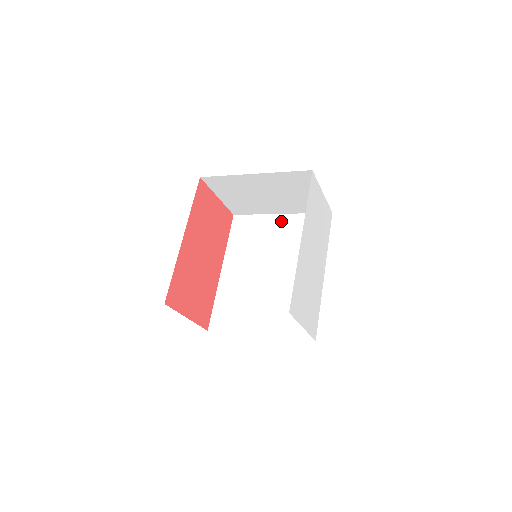
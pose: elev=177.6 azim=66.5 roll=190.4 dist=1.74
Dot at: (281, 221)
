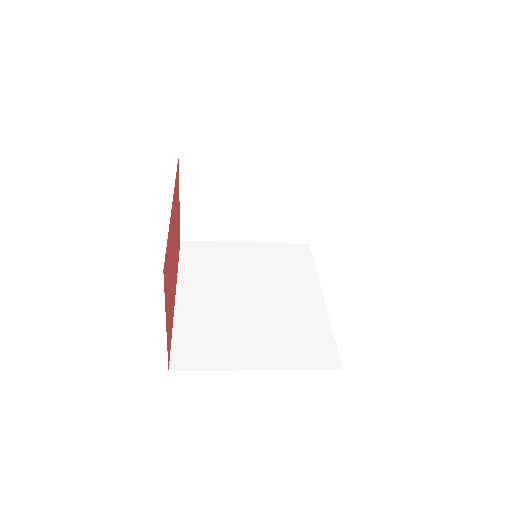
Dot at: (249, 248)
